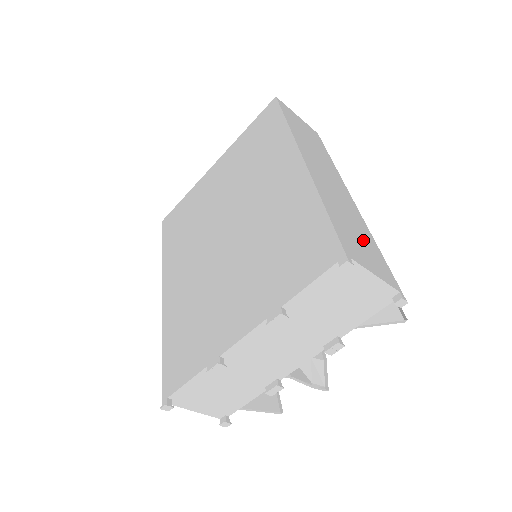
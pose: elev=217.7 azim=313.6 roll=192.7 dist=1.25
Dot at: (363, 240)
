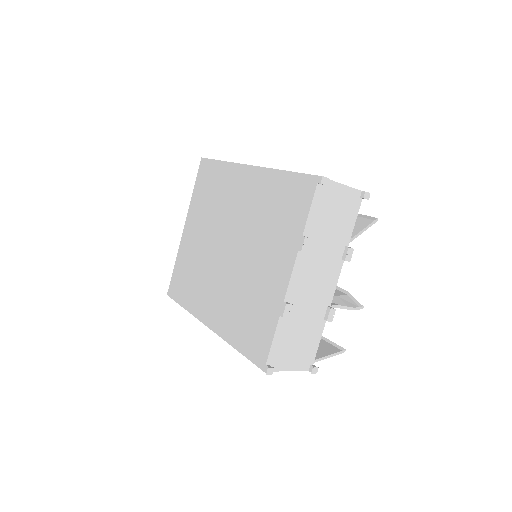
Dot at: occluded
